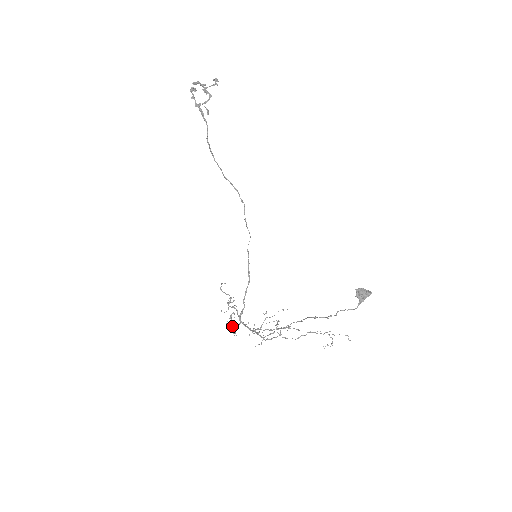
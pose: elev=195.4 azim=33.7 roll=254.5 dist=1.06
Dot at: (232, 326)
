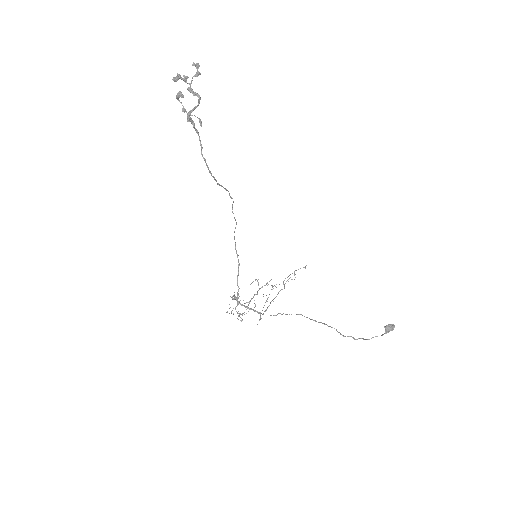
Dot at: (239, 316)
